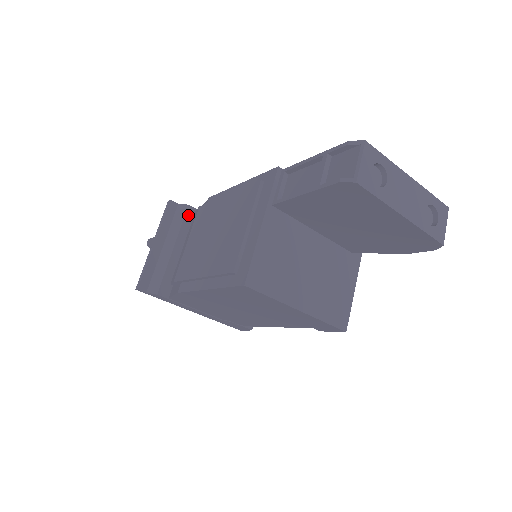
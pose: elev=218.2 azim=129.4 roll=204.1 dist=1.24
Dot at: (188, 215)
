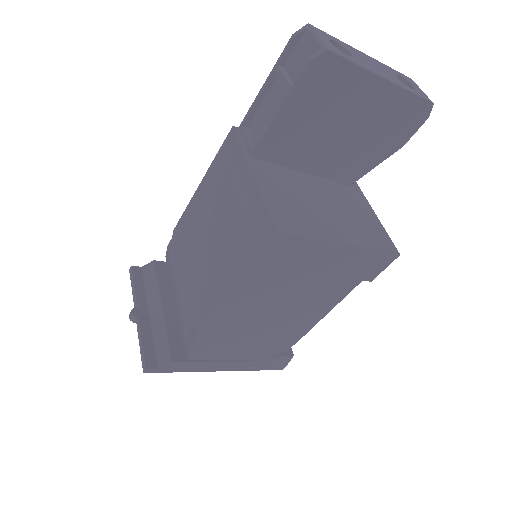
Dot at: (159, 270)
